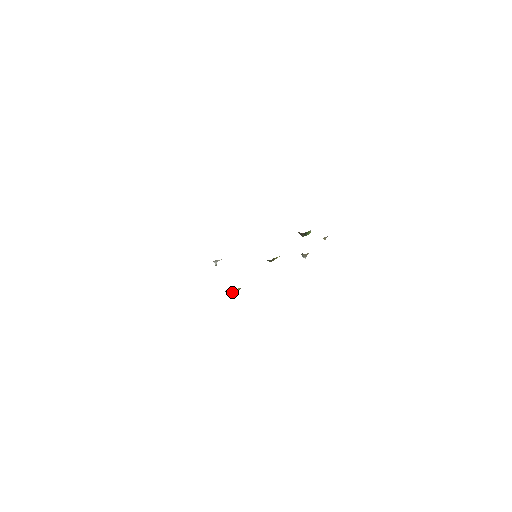
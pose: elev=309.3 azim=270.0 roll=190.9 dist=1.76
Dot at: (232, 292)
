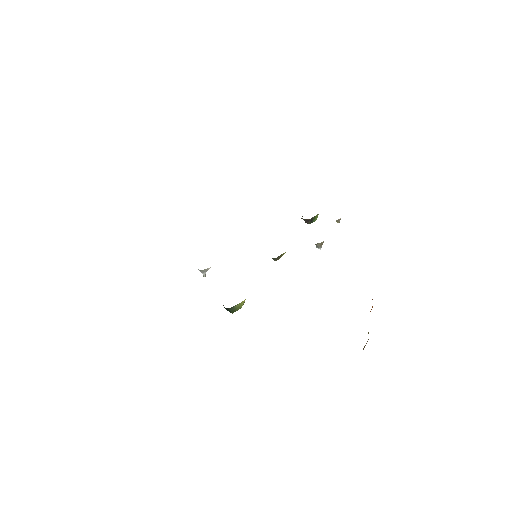
Dot at: (235, 308)
